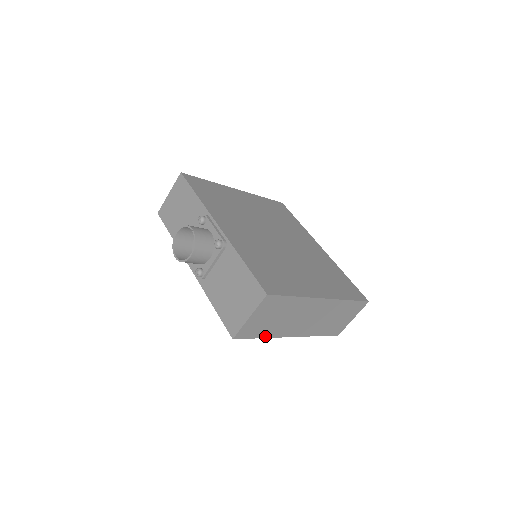
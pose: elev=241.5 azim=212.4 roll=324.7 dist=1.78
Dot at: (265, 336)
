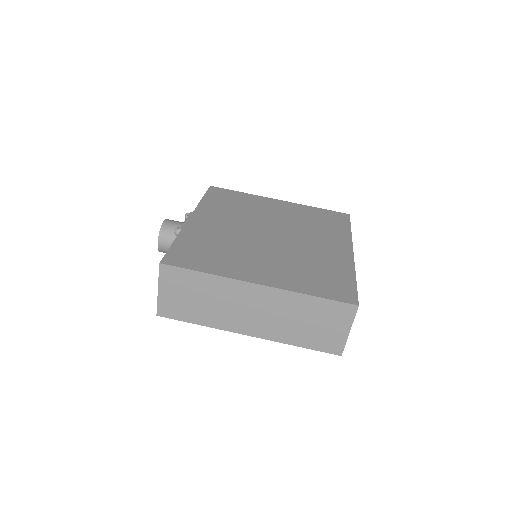
Dot at: (201, 323)
